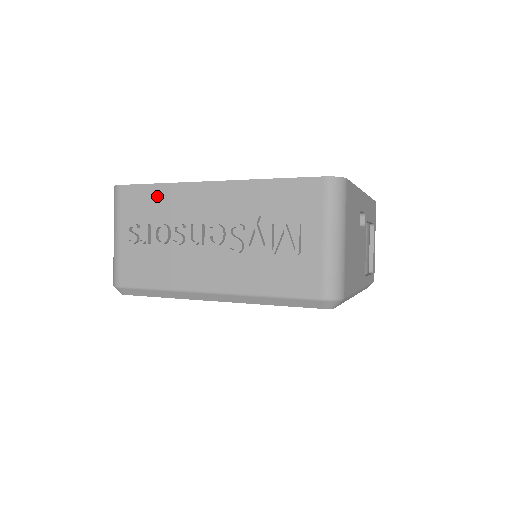
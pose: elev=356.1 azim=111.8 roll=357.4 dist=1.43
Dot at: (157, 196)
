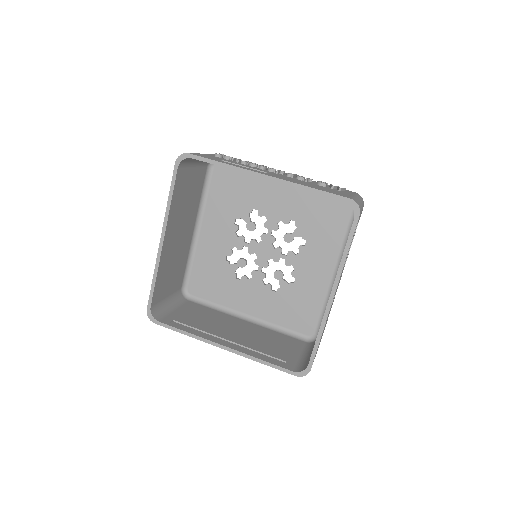
Dot at: occluded
